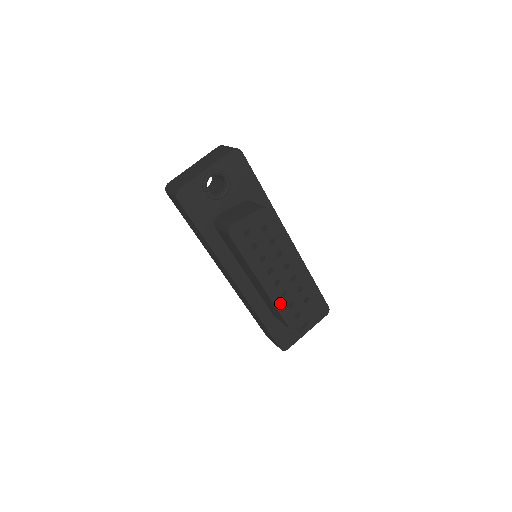
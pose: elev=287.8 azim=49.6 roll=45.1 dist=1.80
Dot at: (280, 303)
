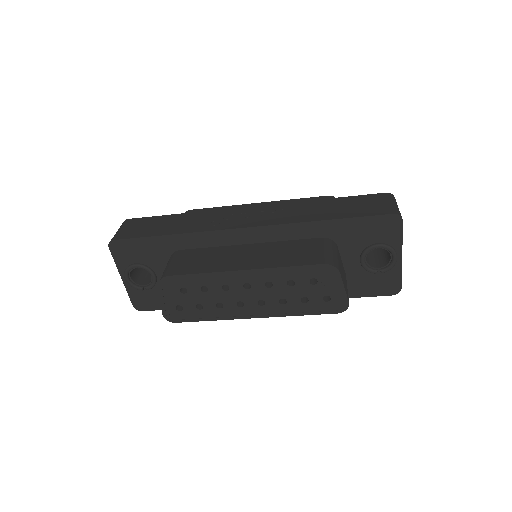
Dot at: (291, 310)
